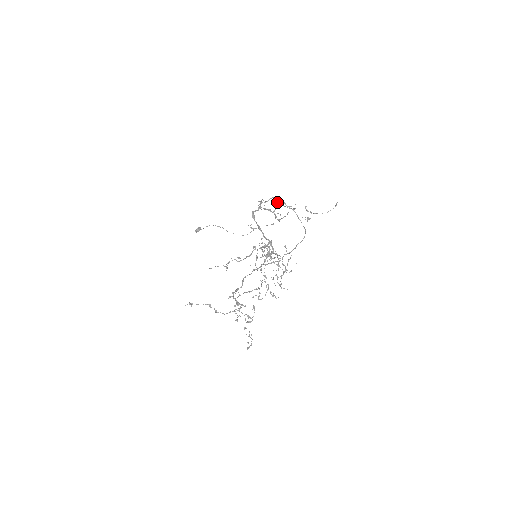
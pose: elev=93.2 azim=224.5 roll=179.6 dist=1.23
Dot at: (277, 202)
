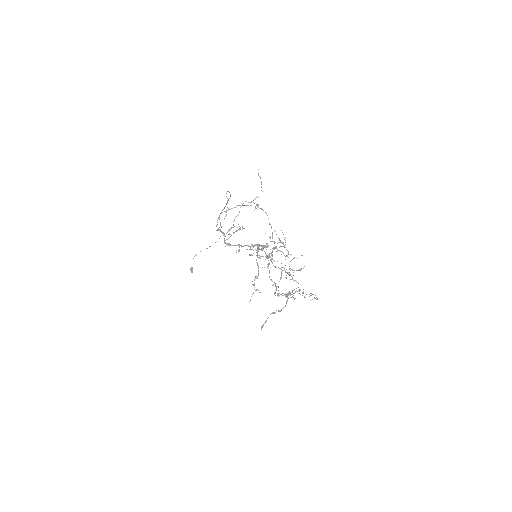
Dot at: occluded
